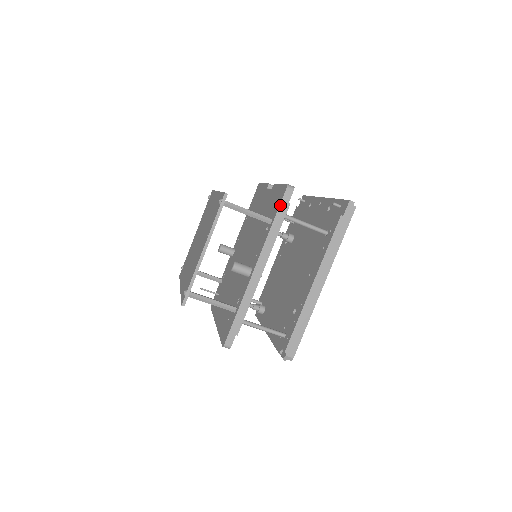
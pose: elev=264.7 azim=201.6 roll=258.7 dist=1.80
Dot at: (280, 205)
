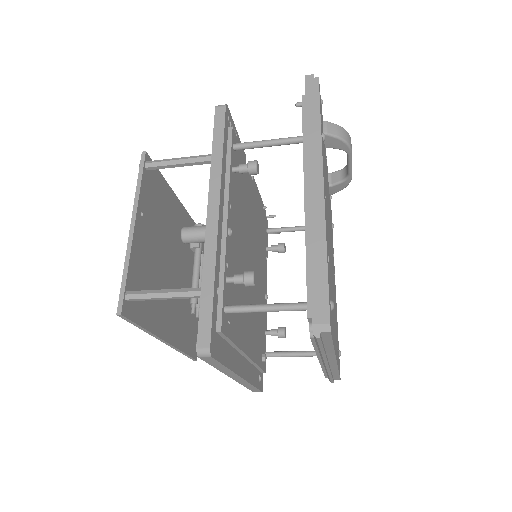
Dot at: (214, 128)
